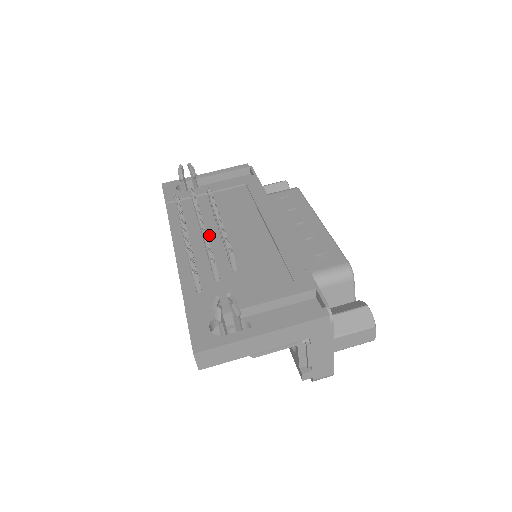
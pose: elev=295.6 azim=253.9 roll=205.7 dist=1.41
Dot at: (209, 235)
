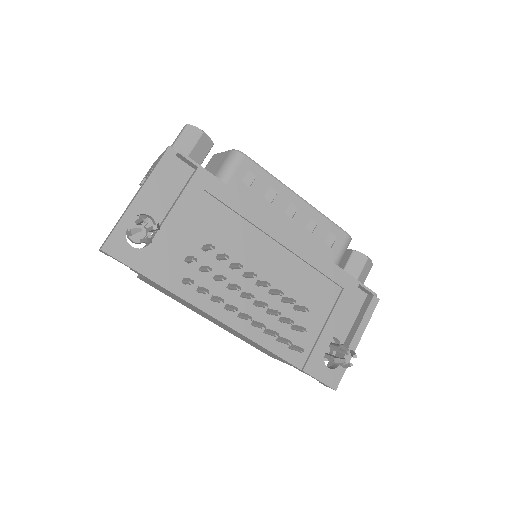
Dot at: (241, 288)
